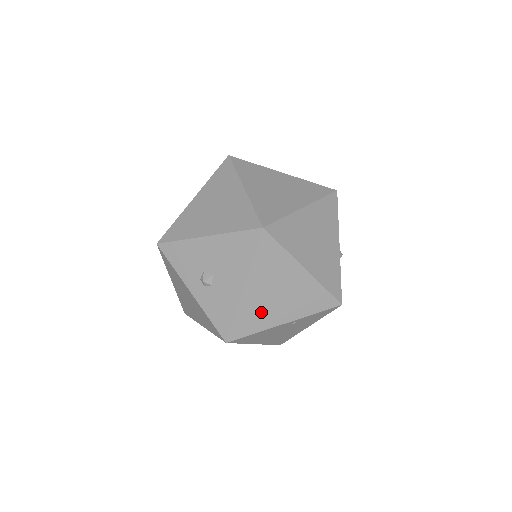
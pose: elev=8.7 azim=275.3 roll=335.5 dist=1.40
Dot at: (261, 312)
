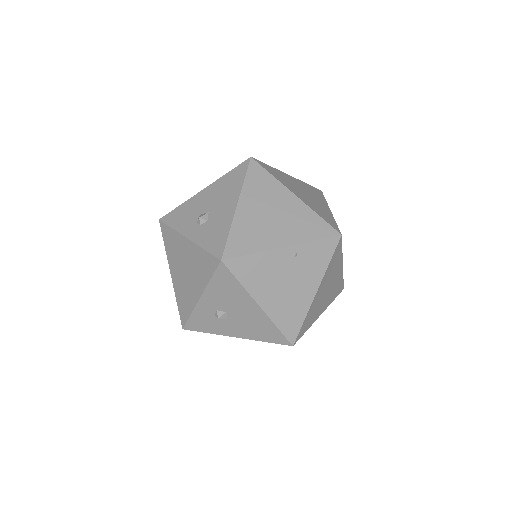
Dot at: (257, 231)
